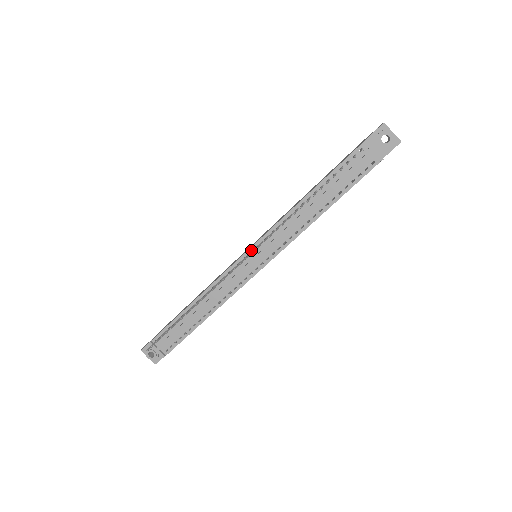
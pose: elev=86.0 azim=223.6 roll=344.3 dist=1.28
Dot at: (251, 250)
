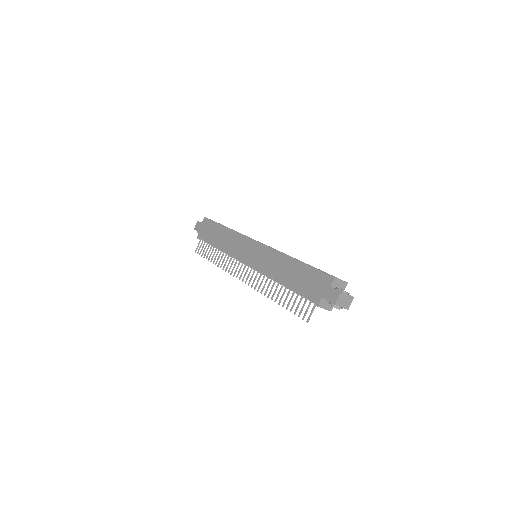
Dot at: (249, 265)
